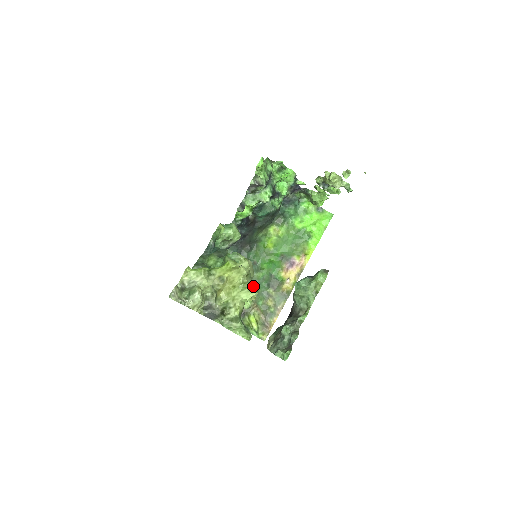
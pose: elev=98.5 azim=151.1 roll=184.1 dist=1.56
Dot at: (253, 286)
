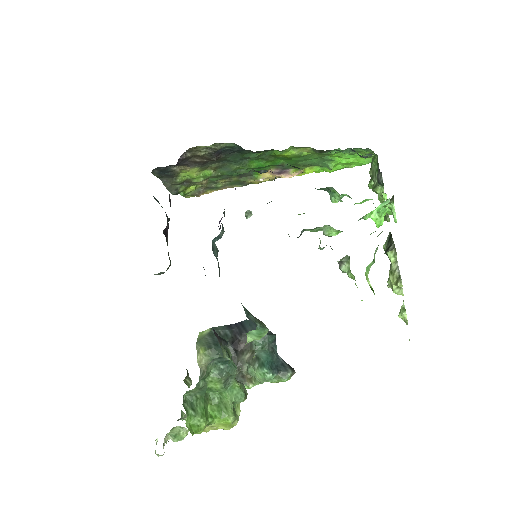
Dot at: occluded
